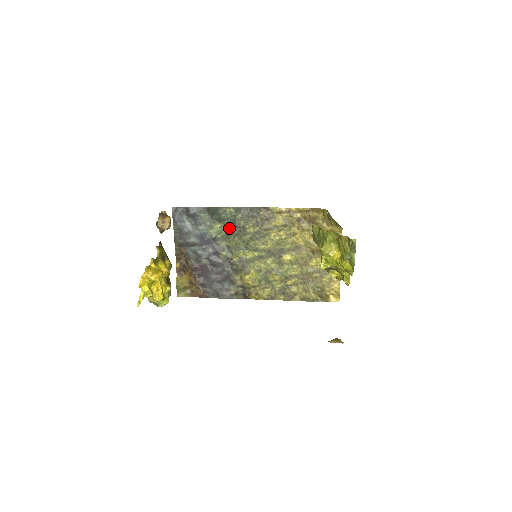
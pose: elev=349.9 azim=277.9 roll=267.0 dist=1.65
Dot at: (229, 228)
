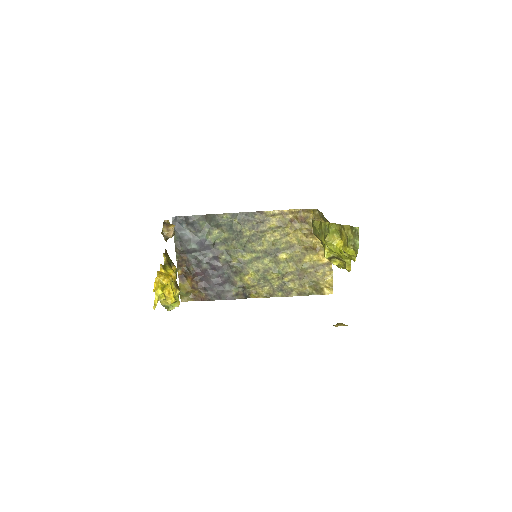
Dot at: (227, 233)
